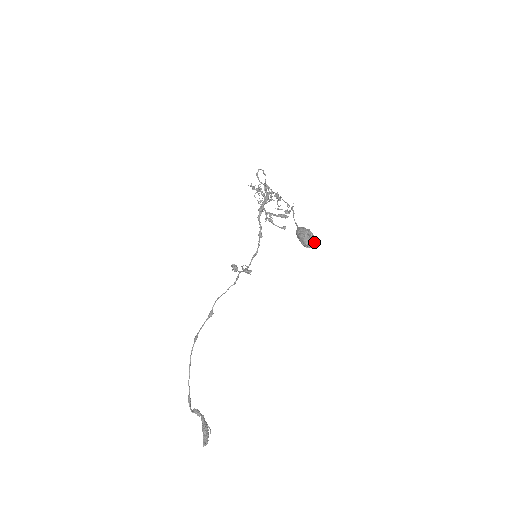
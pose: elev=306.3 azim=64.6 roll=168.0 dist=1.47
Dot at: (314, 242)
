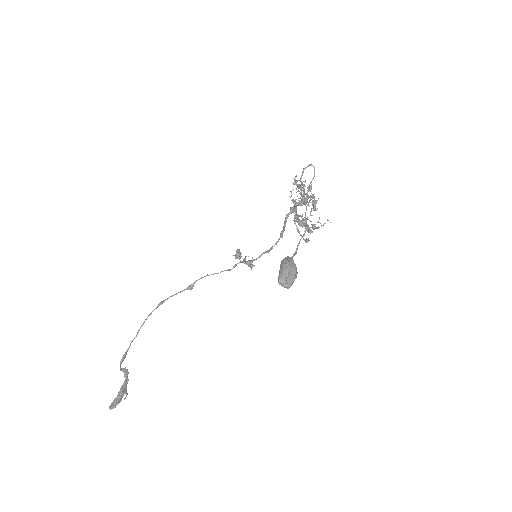
Dot at: (290, 283)
